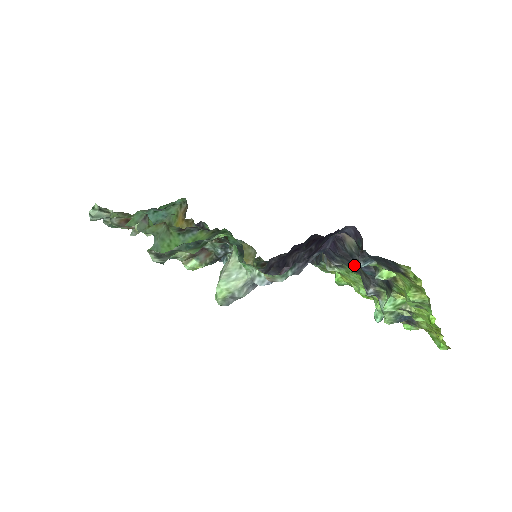
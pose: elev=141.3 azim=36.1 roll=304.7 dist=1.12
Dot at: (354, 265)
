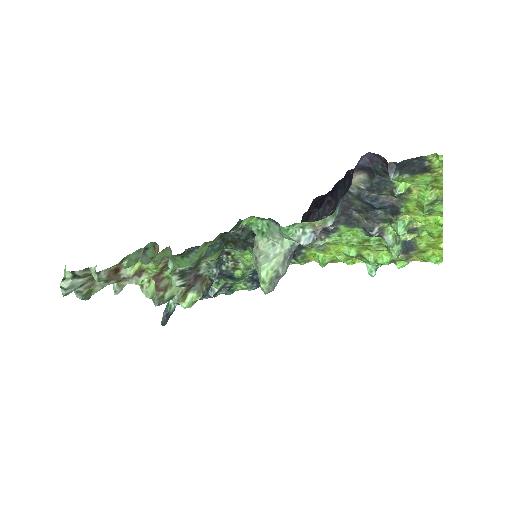
Dot at: (352, 216)
